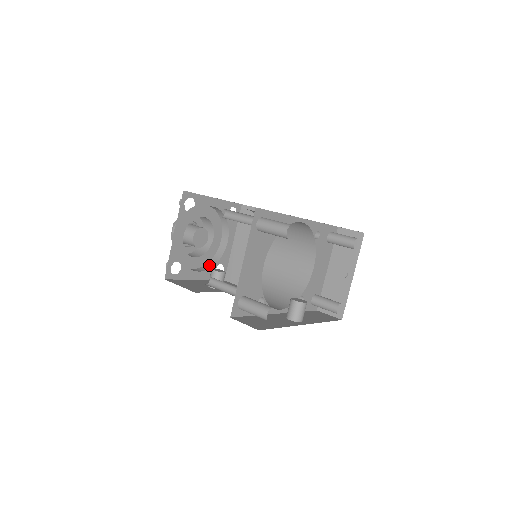
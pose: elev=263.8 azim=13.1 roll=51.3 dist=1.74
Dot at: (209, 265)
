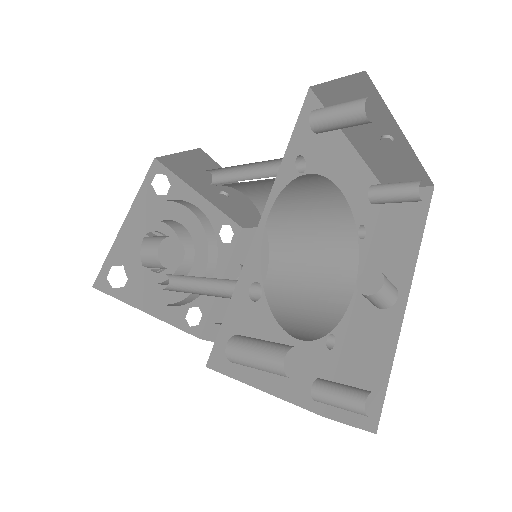
Dot at: (212, 247)
